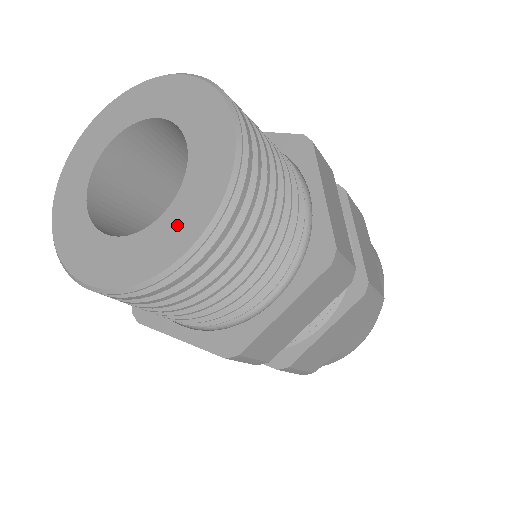
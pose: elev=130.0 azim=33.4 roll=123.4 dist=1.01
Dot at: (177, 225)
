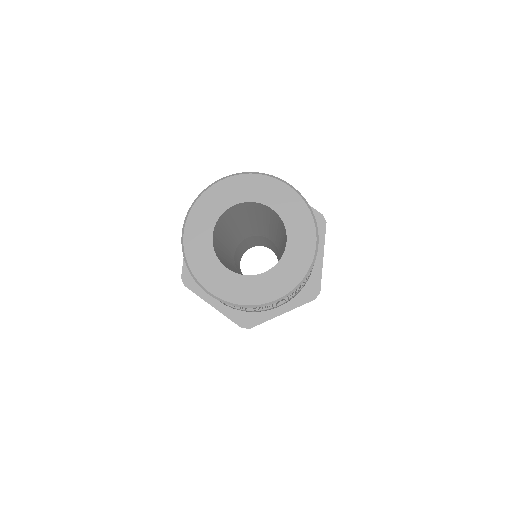
Dot at: (300, 241)
